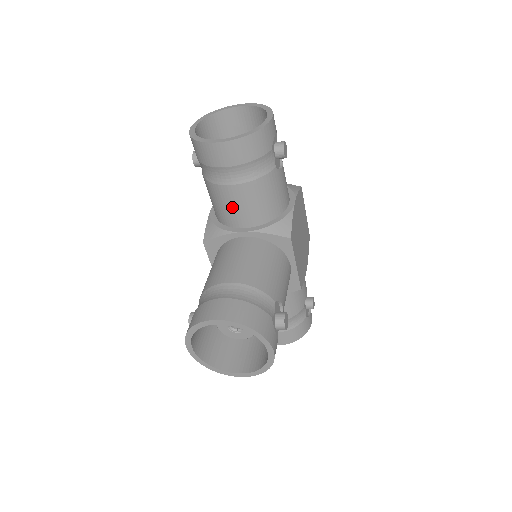
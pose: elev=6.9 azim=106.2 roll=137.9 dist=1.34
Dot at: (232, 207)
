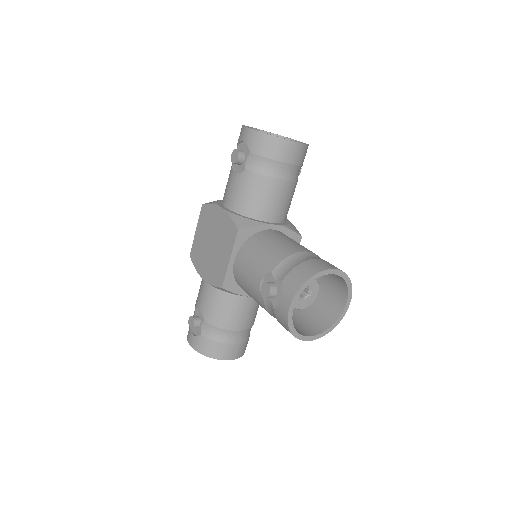
Dot at: (273, 201)
